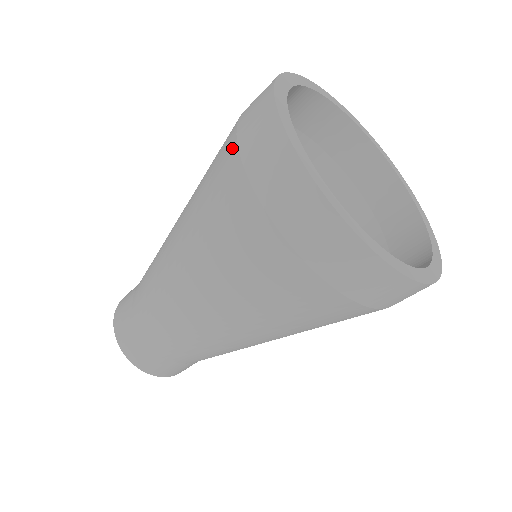
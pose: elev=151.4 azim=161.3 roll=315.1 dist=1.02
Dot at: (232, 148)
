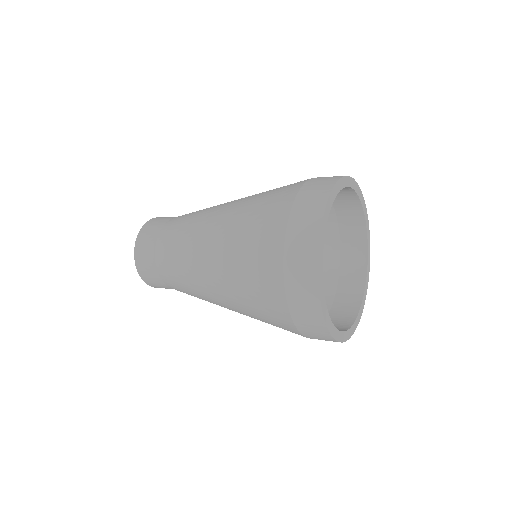
Dot at: (298, 186)
